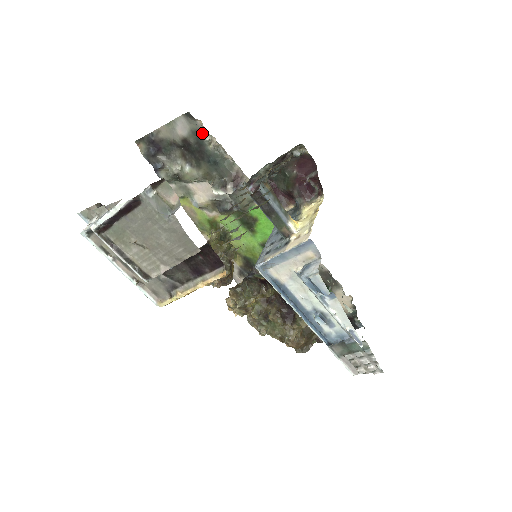
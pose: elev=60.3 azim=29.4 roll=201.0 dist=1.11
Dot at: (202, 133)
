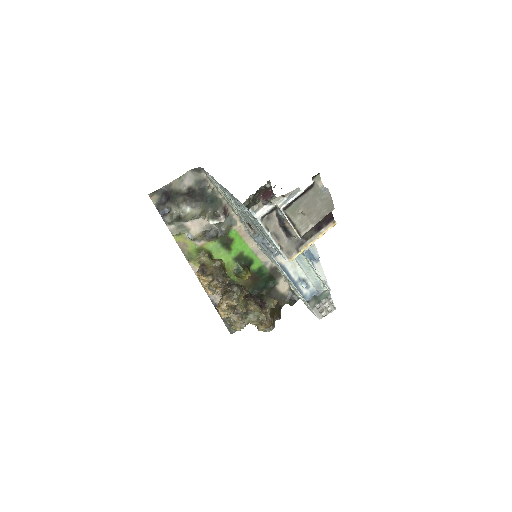
Dot at: (205, 181)
